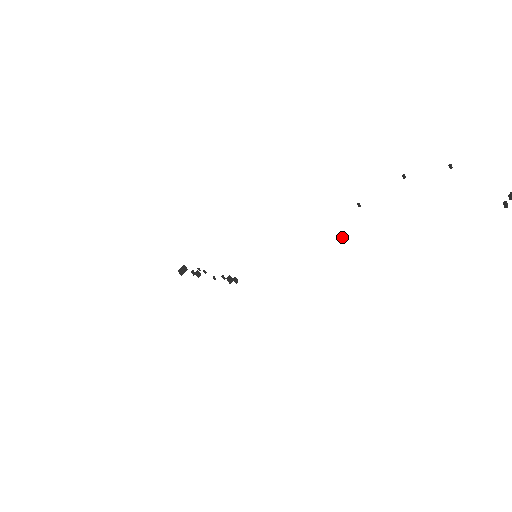
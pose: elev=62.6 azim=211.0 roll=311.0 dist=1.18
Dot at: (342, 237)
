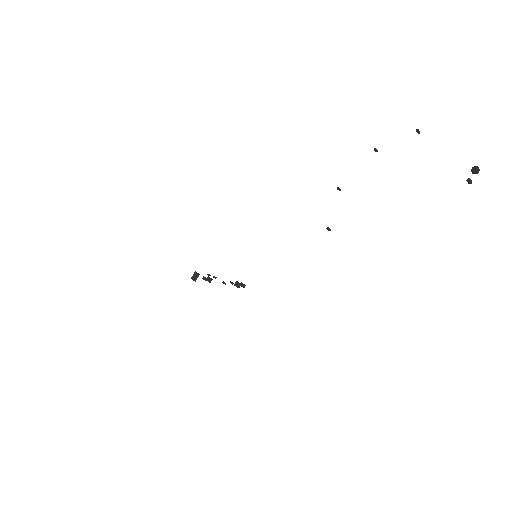
Dot at: (328, 230)
